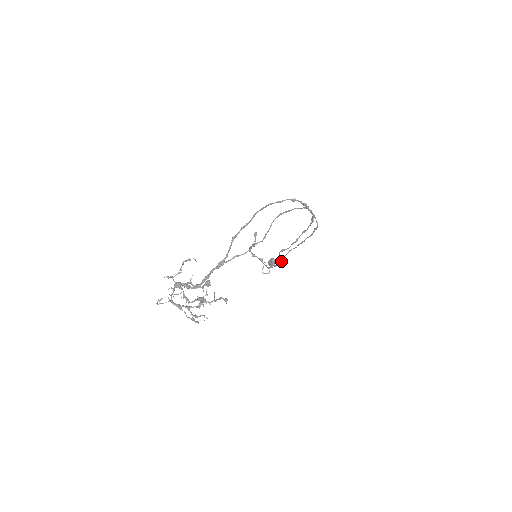
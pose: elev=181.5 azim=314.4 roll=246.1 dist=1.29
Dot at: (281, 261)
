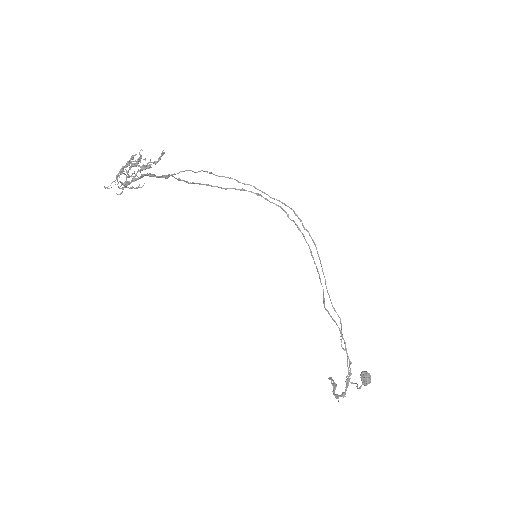
Dot at: occluded
